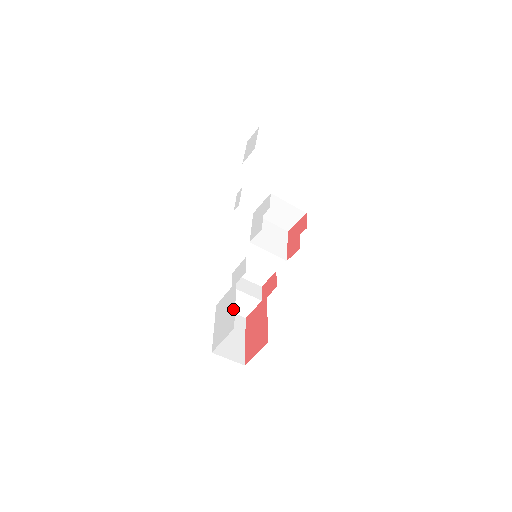
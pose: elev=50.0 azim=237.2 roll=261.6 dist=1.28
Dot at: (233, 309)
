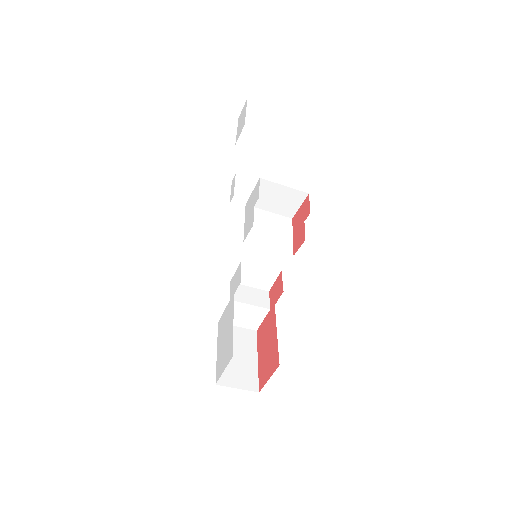
Dot at: (231, 330)
